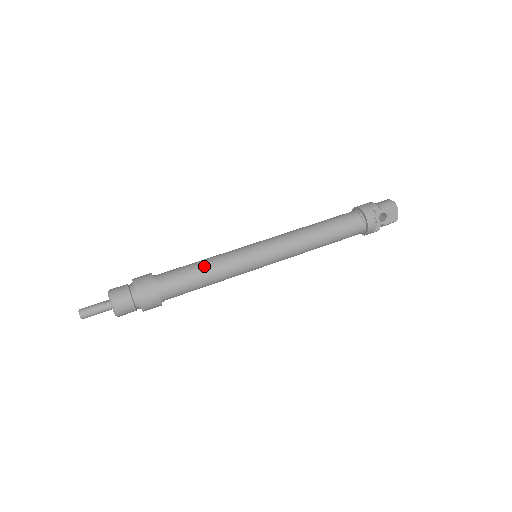
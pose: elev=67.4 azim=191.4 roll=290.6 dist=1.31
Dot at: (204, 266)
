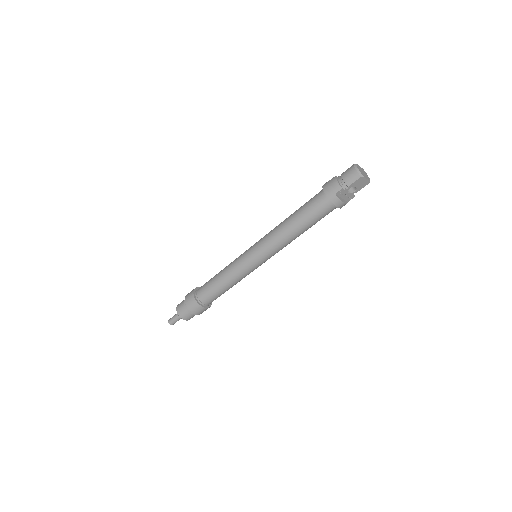
Dot at: (222, 282)
